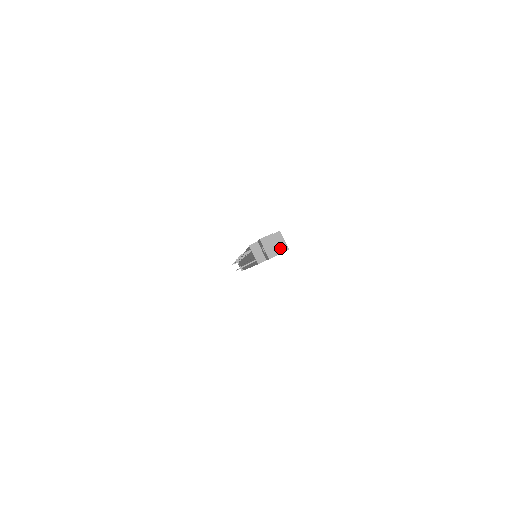
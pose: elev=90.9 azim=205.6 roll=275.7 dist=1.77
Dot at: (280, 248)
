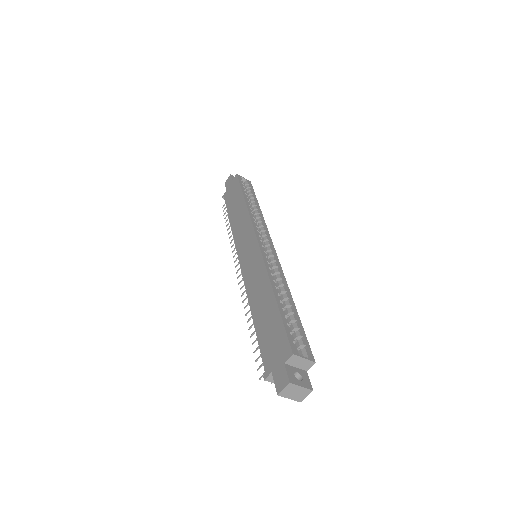
Dot at: (304, 367)
